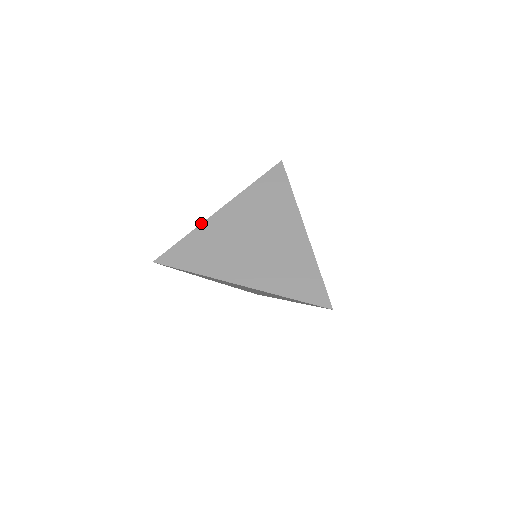
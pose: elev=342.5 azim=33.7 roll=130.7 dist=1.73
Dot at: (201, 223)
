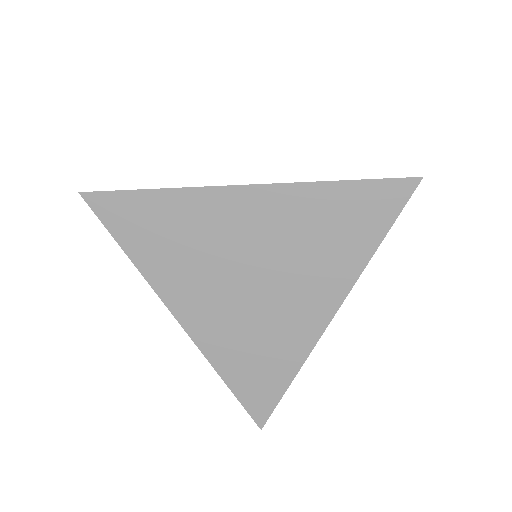
Dot at: occluded
